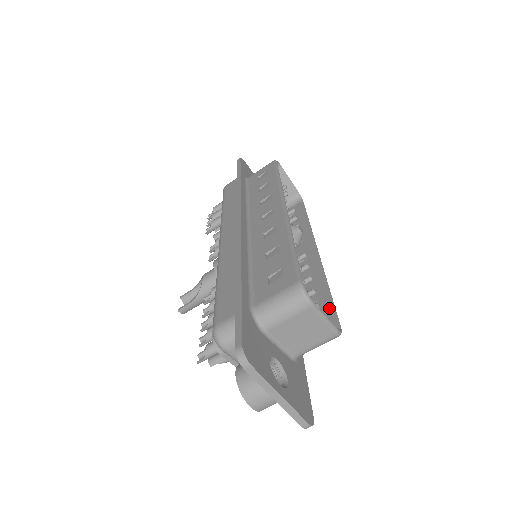
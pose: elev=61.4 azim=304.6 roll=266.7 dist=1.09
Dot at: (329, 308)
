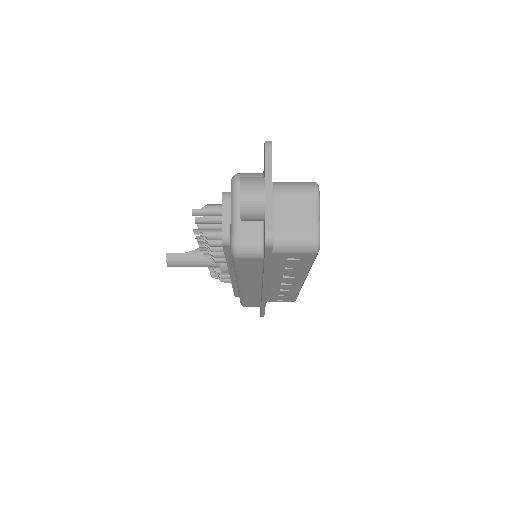
Dot at: occluded
